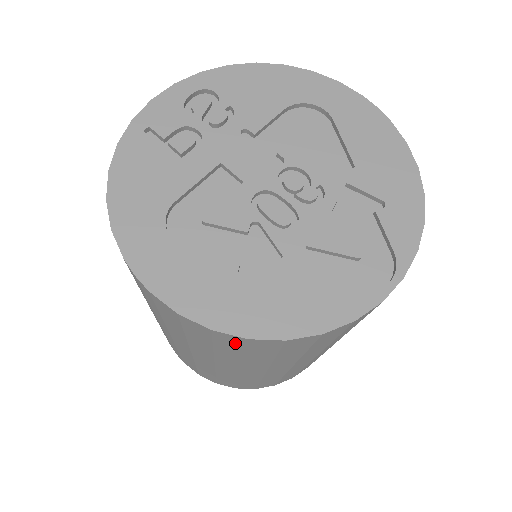
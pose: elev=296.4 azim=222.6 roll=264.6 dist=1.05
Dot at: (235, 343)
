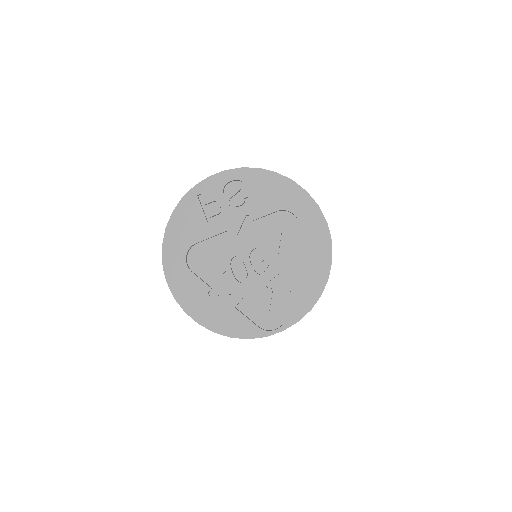
Dot at: occluded
